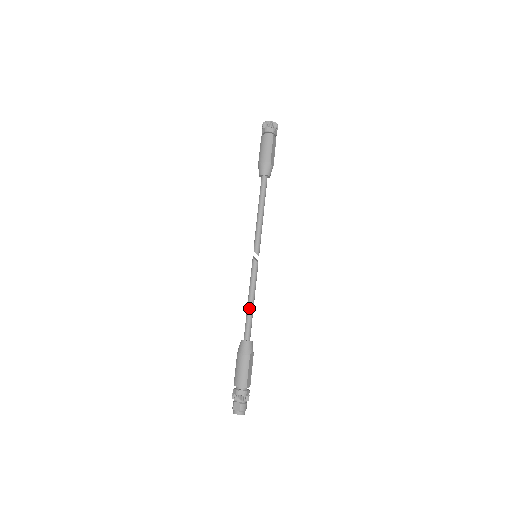
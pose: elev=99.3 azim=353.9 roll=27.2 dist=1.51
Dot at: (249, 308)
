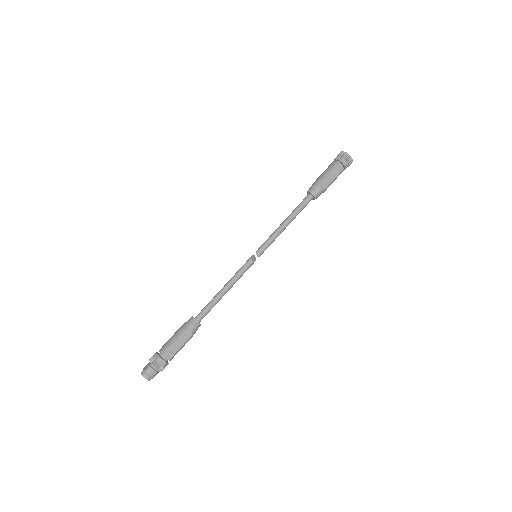
Dot at: (217, 294)
